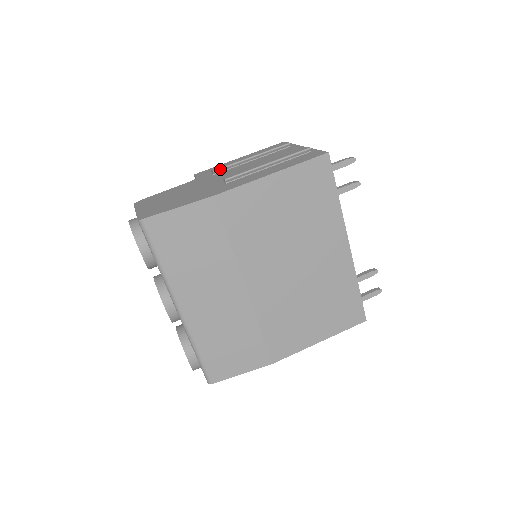
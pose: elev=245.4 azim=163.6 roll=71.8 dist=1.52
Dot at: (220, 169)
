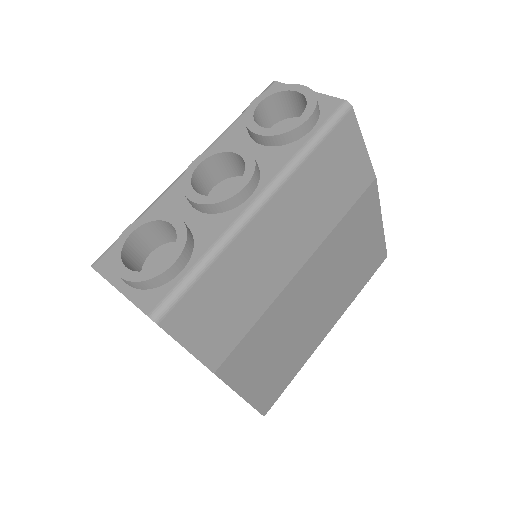
Dot at: occluded
